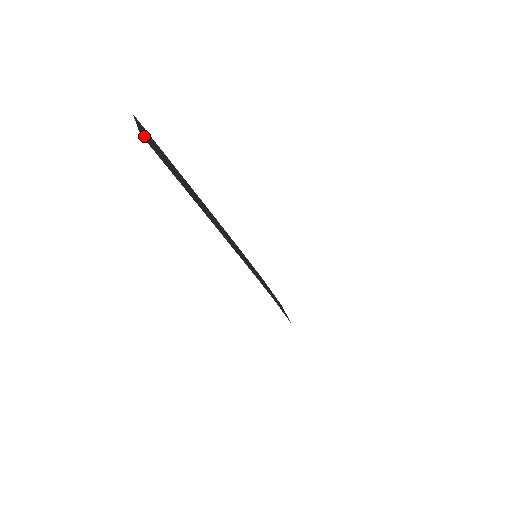
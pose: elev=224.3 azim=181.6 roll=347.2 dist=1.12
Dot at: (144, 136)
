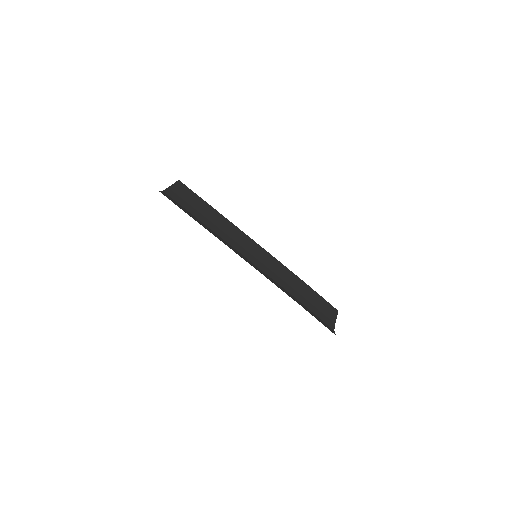
Dot at: (174, 189)
